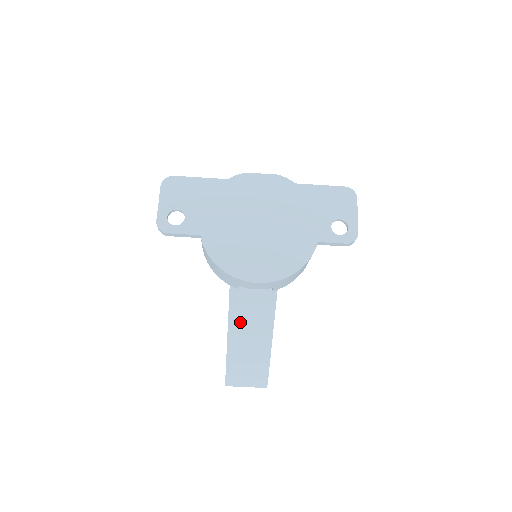
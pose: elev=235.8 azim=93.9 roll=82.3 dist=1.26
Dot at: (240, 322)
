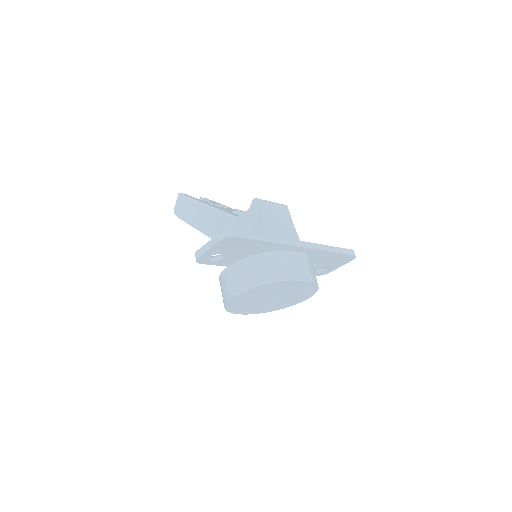
Dot at: occluded
